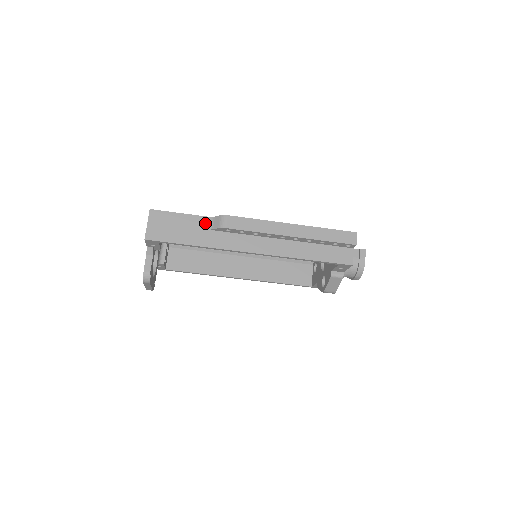
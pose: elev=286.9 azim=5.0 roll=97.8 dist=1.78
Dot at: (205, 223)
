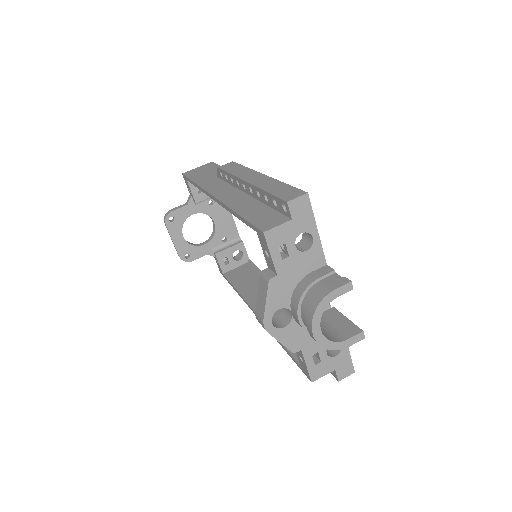
Dot at: occluded
